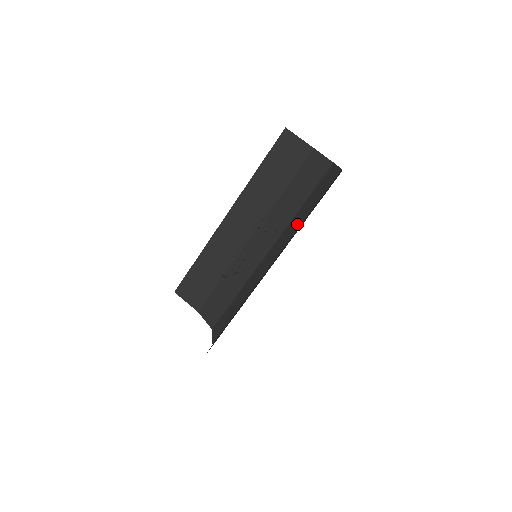
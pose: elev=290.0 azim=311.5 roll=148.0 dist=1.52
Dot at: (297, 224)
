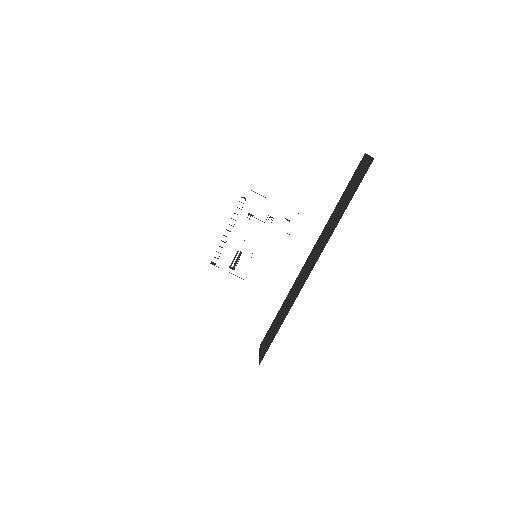
Dot at: occluded
